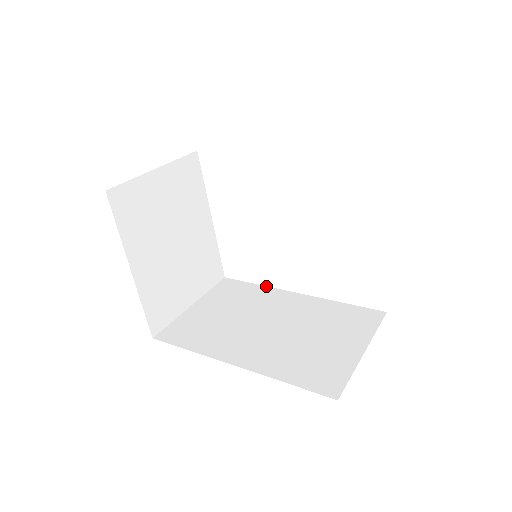
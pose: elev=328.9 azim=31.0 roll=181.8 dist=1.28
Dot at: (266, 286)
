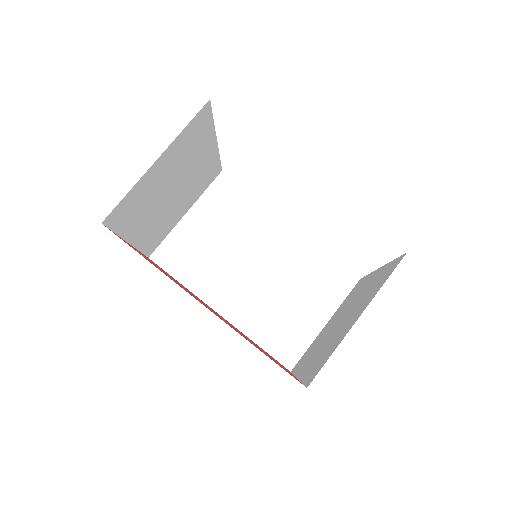
Dot at: occluded
